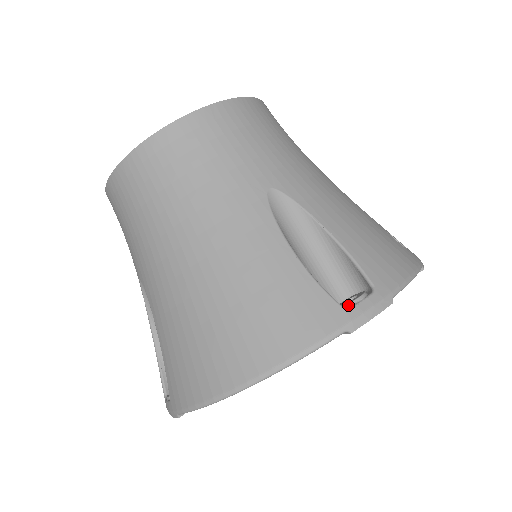
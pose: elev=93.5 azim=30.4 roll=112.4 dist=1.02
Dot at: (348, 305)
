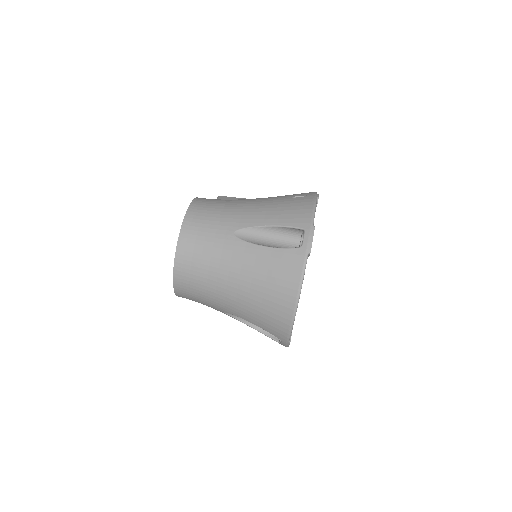
Dot at: (301, 245)
